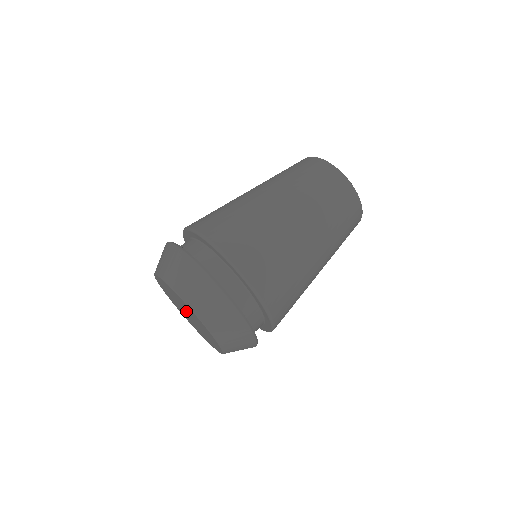
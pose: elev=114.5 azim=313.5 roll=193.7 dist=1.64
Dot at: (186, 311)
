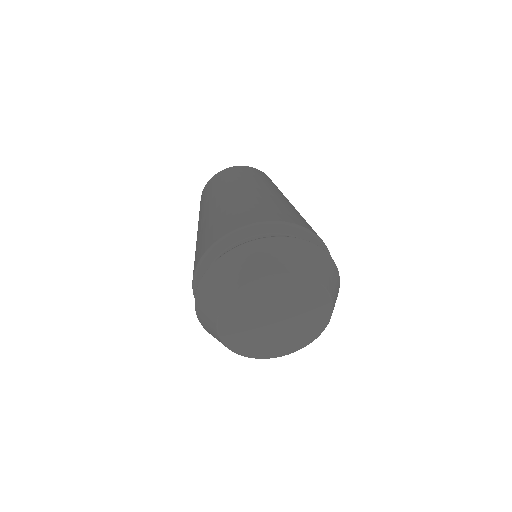
Dot at: (268, 316)
